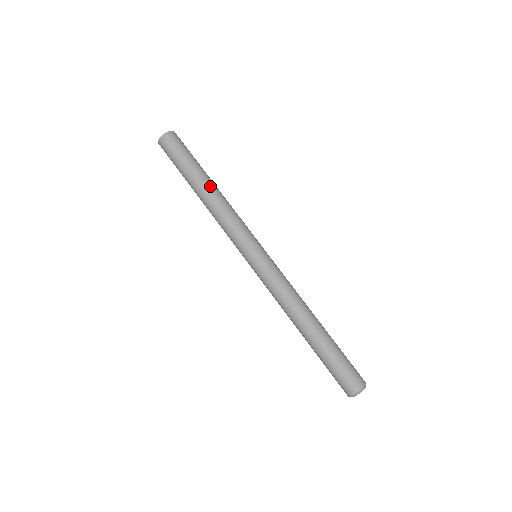
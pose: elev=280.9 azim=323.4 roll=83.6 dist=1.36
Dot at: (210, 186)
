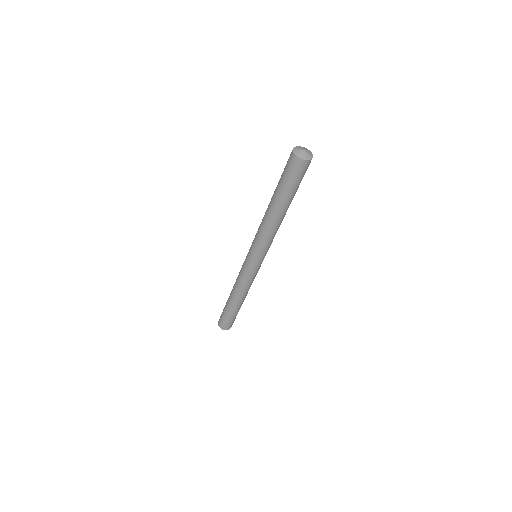
Dot at: occluded
